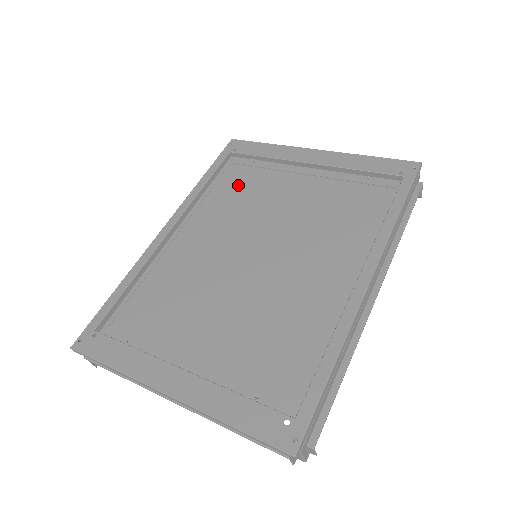
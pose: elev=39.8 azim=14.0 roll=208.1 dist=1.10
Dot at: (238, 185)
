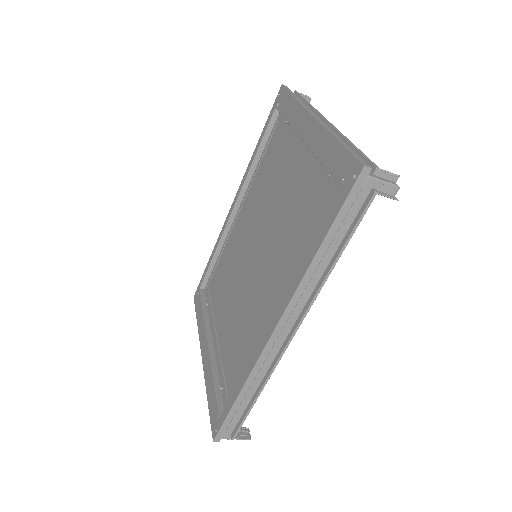
Dot at: (273, 157)
